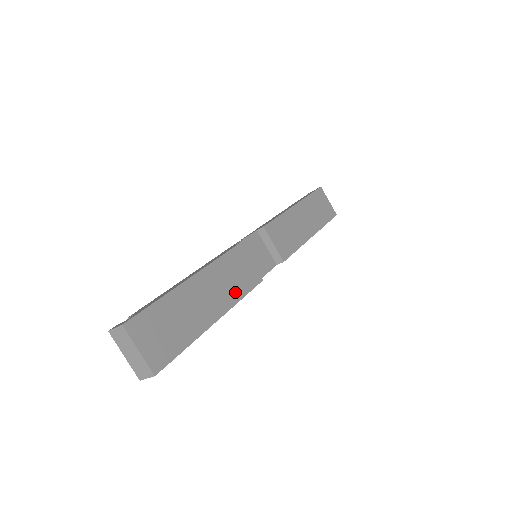
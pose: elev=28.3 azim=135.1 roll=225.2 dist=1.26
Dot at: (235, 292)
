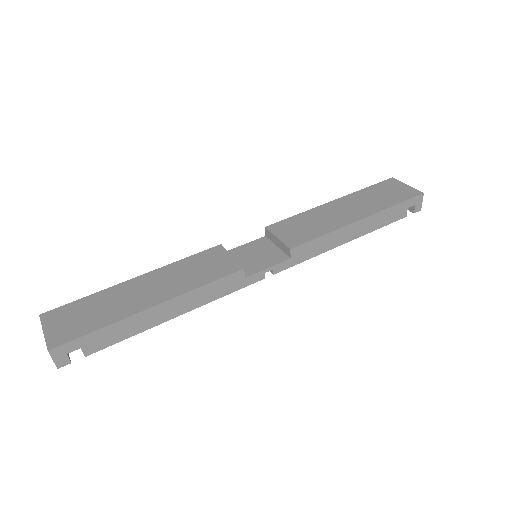
Dot at: (193, 282)
